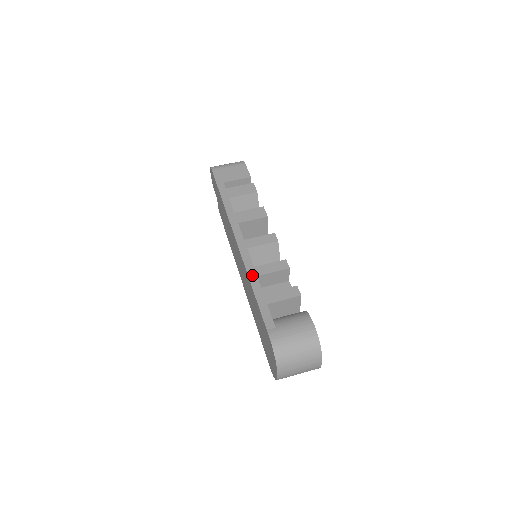
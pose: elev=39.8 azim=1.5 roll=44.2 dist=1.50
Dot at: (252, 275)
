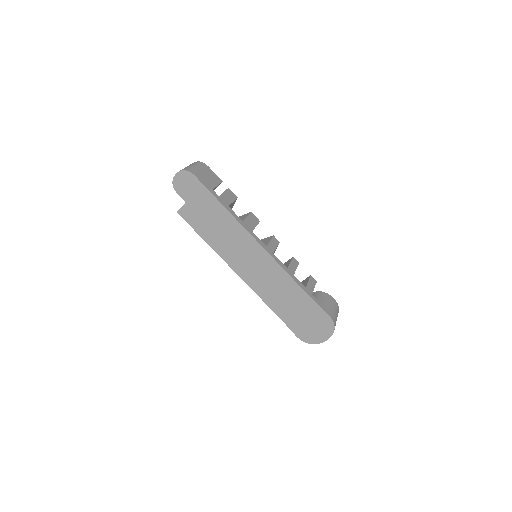
Dot at: (292, 275)
